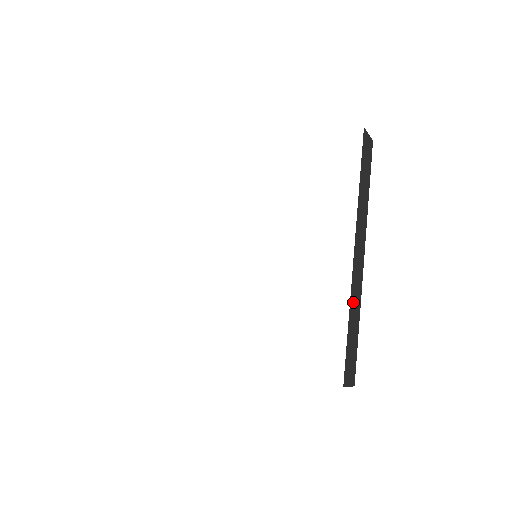
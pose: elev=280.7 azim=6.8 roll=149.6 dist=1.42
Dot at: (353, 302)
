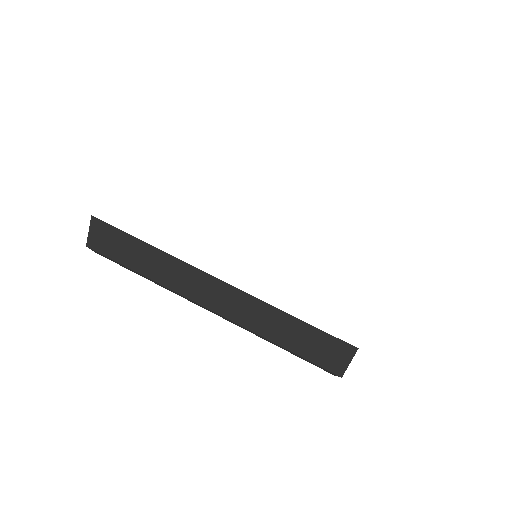
Dot at: occluded
